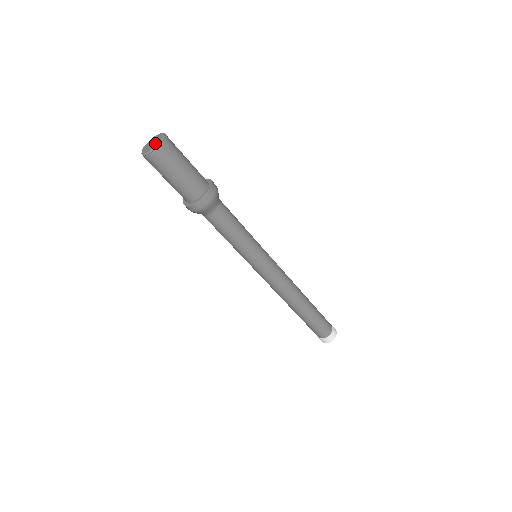
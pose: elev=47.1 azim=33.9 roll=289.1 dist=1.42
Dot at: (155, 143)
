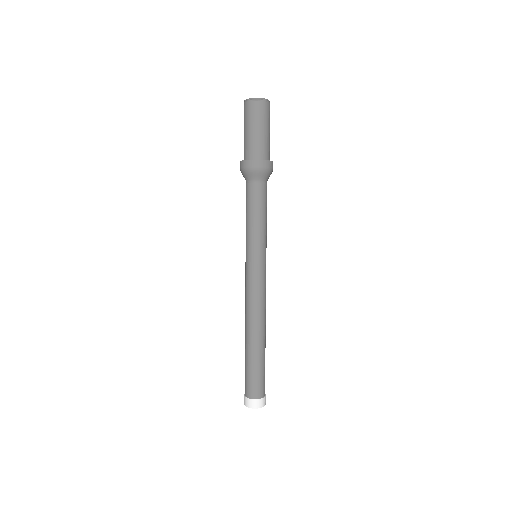
Dot at: (257, 99)
